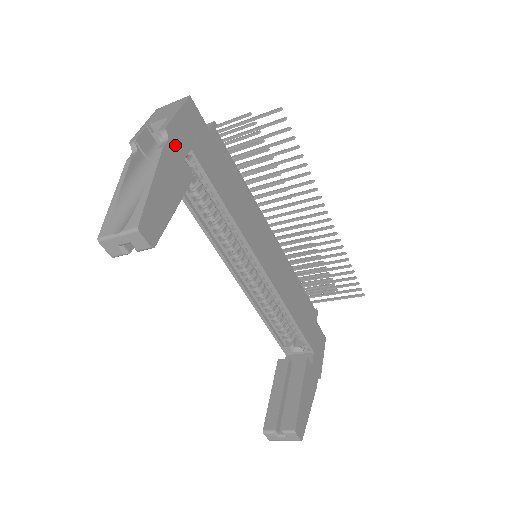
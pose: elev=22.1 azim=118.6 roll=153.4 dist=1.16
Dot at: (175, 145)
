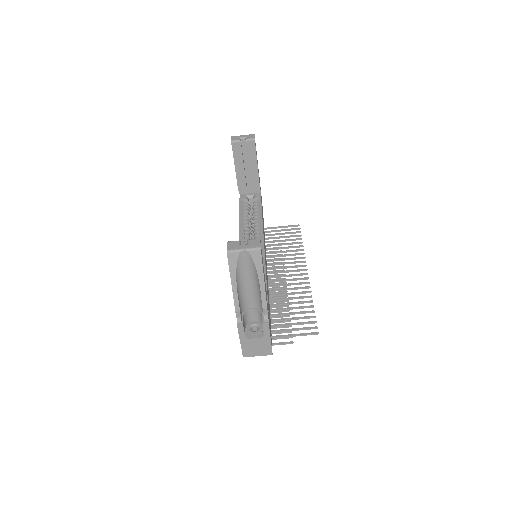
Dot at: occluded
